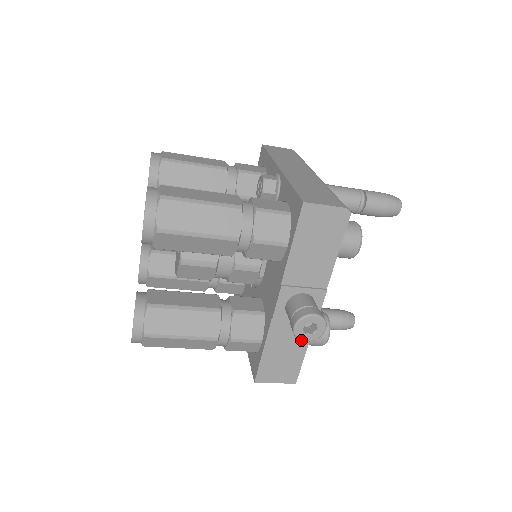
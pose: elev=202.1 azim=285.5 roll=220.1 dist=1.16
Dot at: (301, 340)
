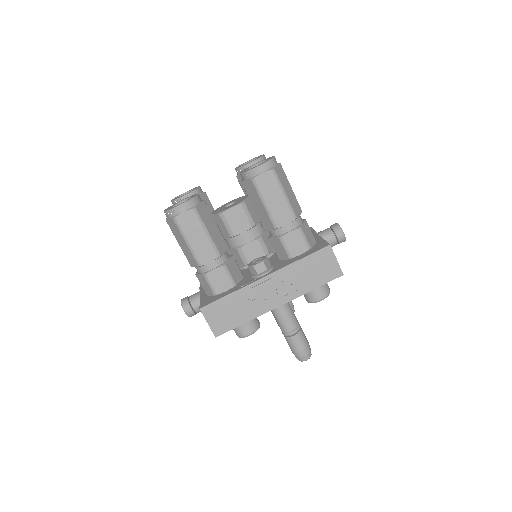
Dot at: (342, 230)
